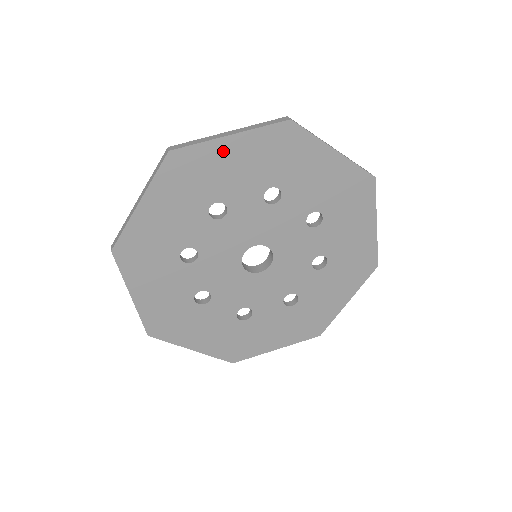
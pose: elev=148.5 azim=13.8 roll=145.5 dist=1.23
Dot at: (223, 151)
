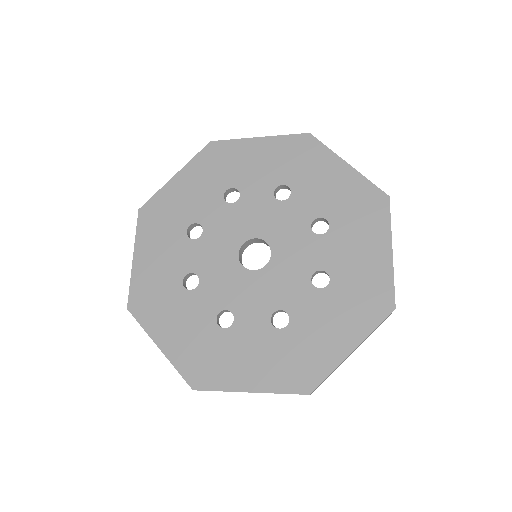
Dot at: (332, 166)
